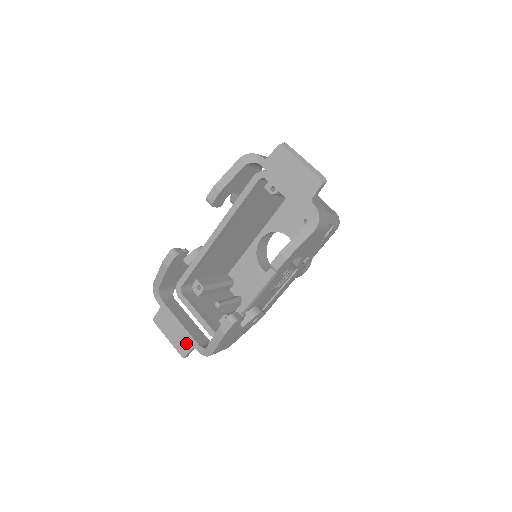
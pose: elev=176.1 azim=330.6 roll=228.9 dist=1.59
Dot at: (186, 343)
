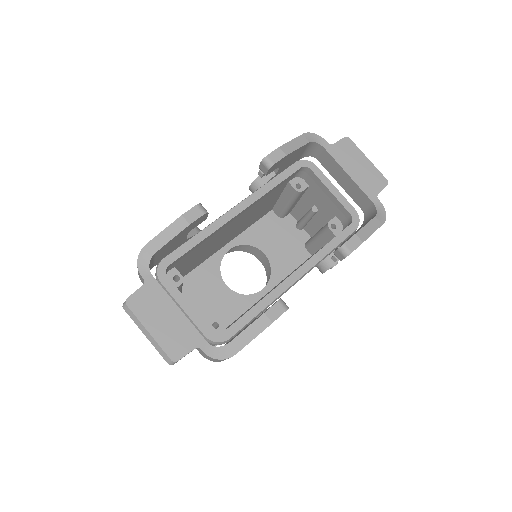
Dot at: (185, 339)
